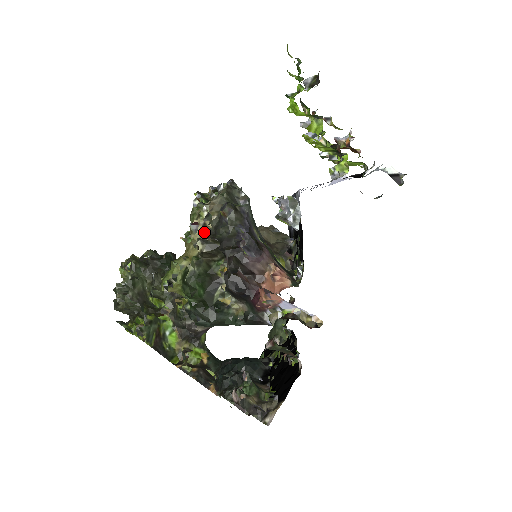
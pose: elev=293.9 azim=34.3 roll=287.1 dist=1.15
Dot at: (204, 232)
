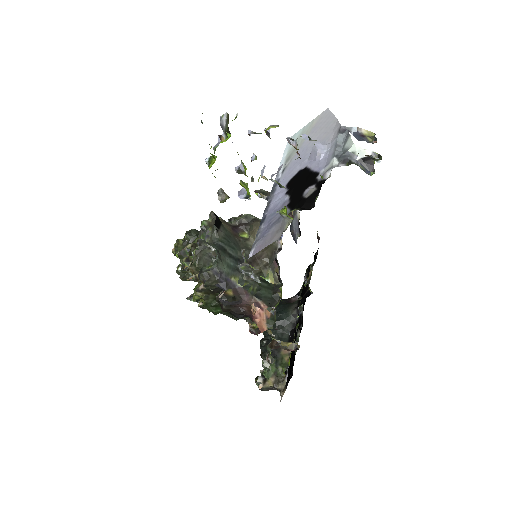
Dot at: (199, 280)
